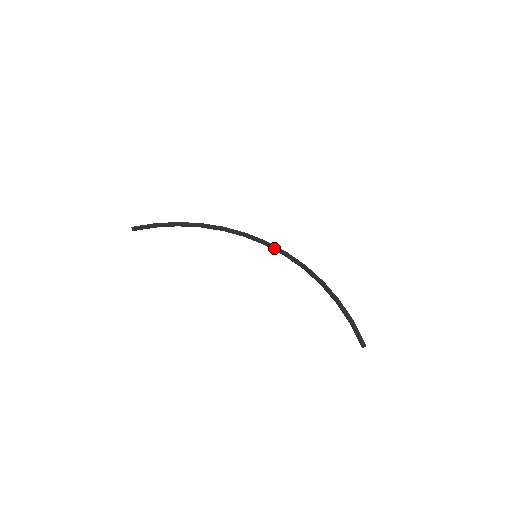
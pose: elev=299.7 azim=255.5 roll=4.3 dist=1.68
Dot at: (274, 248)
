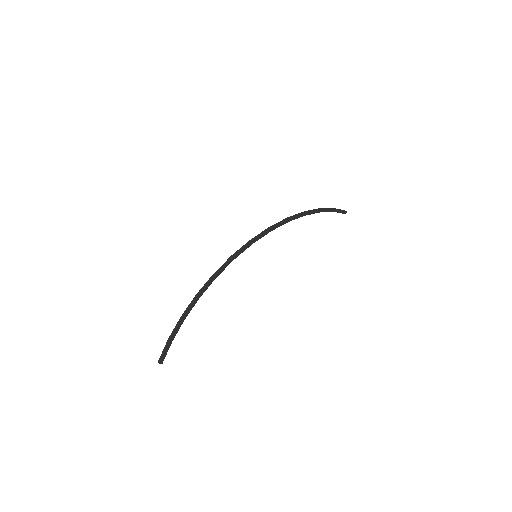
Dot at: occluded
